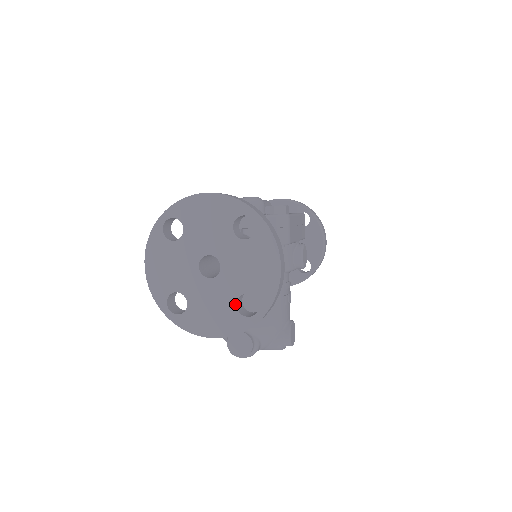
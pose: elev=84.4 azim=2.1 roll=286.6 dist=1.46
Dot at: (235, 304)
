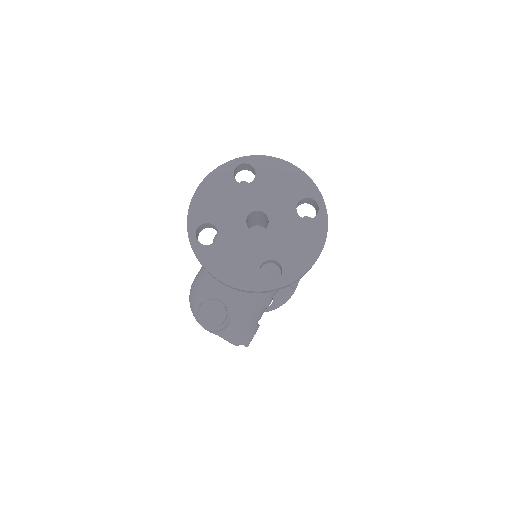
Dot at: (260, 264)
